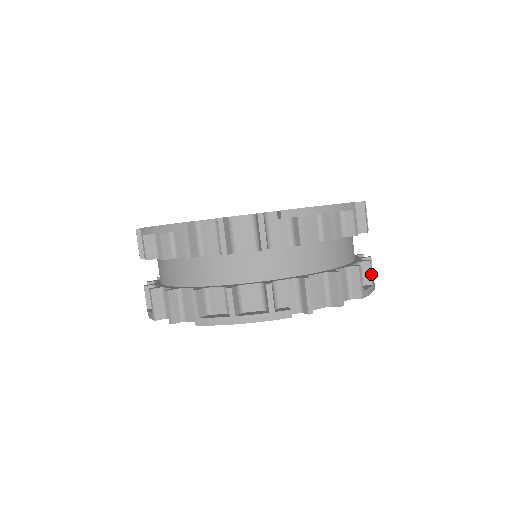
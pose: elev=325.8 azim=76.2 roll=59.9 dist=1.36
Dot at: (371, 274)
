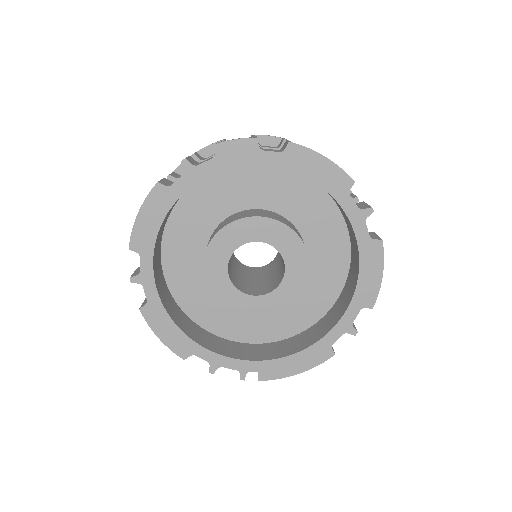
Dot at: occluded
